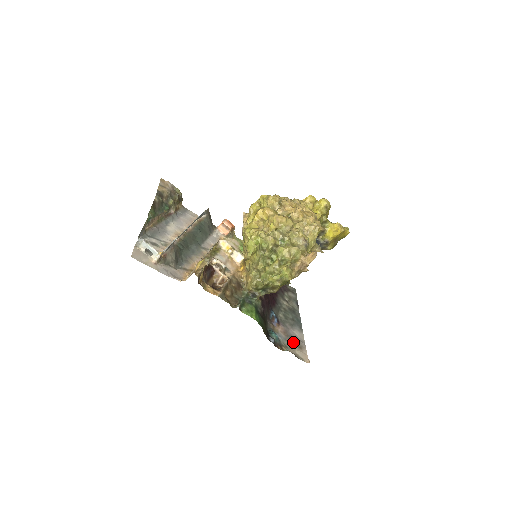
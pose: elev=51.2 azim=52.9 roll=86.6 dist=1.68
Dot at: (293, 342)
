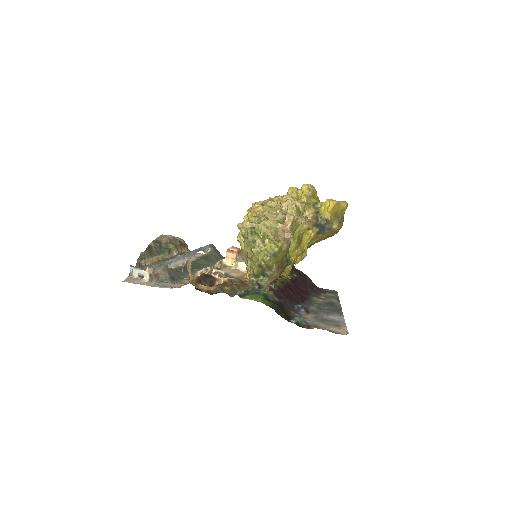
Dot at: (327, 323)
